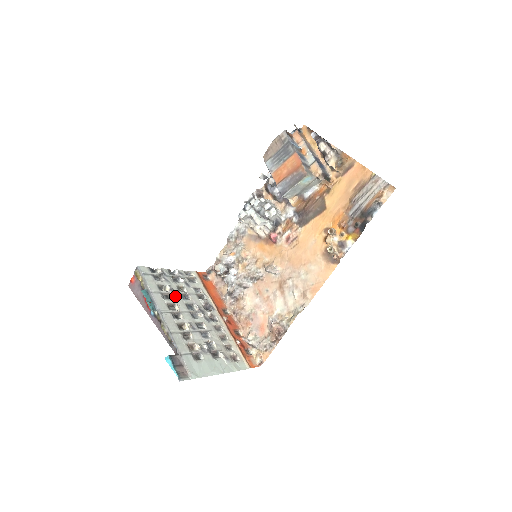
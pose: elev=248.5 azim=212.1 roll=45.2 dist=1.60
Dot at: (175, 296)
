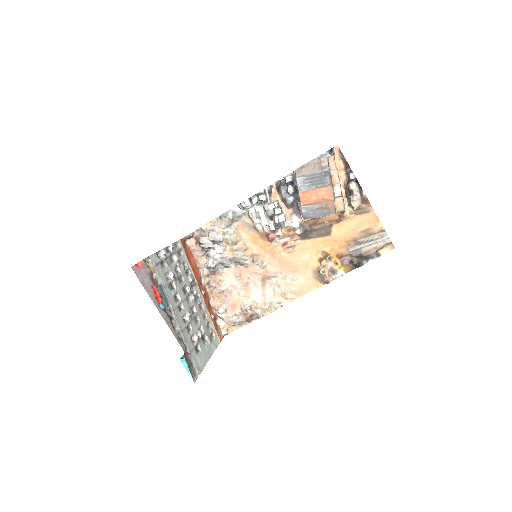
Dot at: (176, 283)
